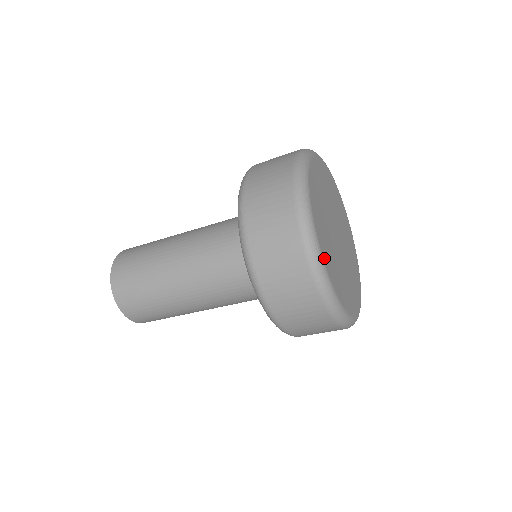
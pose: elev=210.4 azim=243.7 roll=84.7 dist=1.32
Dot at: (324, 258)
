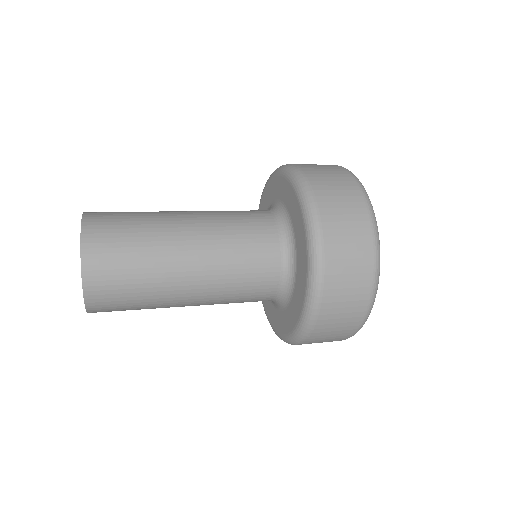
Dot at: occluded
